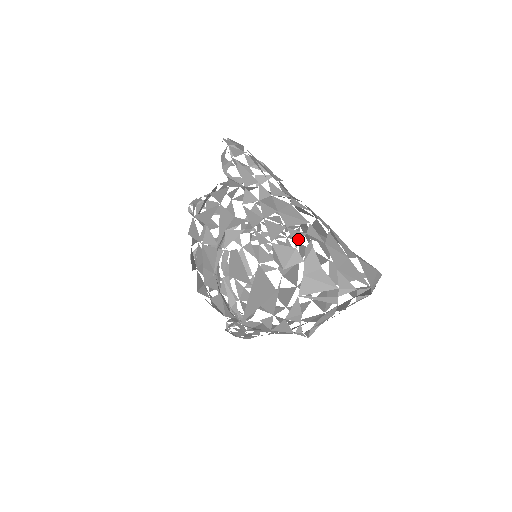
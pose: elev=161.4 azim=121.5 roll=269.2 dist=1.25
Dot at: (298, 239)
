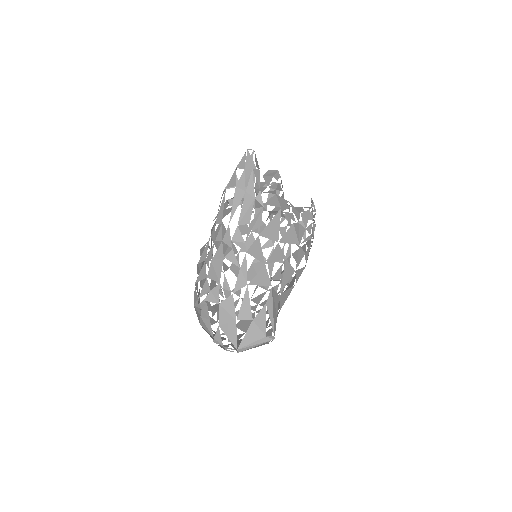
Dot at: (204, 292)
